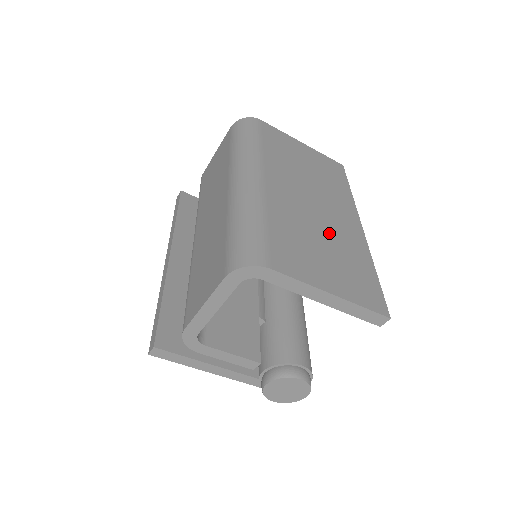
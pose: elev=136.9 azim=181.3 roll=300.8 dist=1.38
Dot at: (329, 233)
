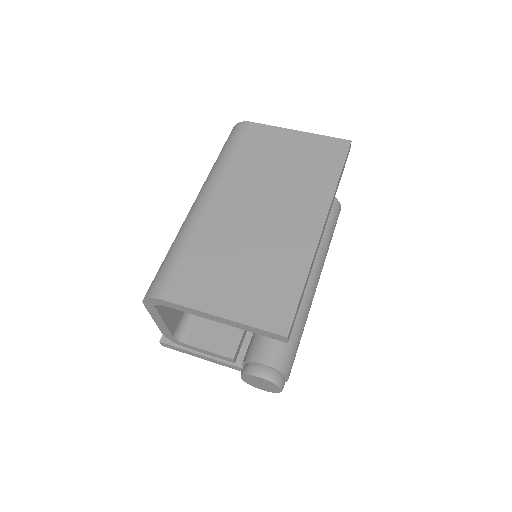
Dot at: (262, 245)
